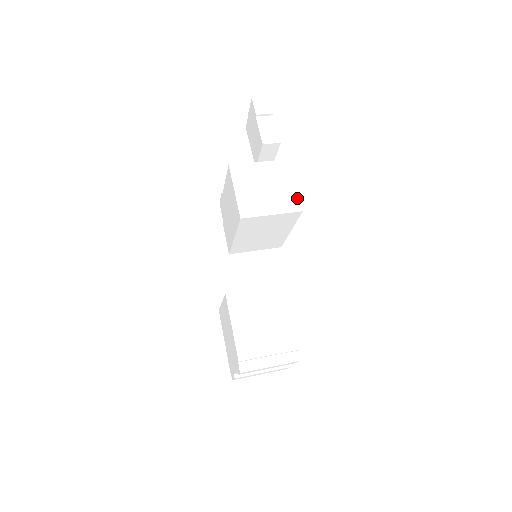
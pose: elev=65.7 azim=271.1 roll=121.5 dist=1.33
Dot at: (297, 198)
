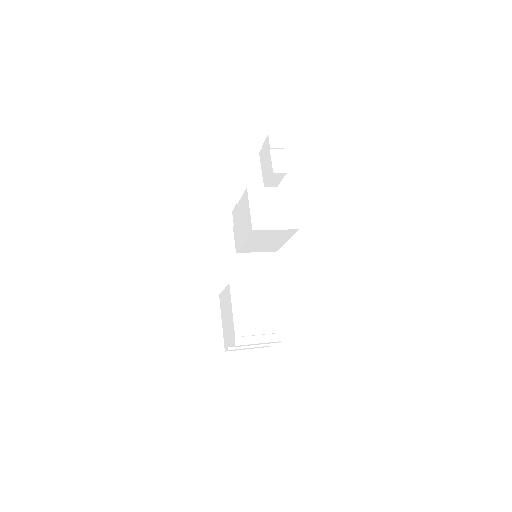
Dot at: (296, 218)
